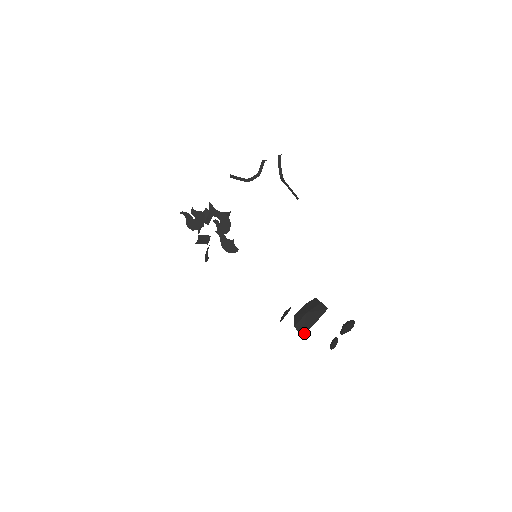
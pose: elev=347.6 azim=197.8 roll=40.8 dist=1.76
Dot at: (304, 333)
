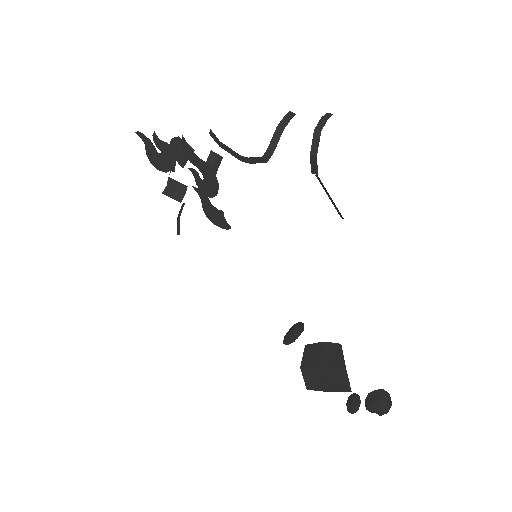
Dot at: (311, 388)
